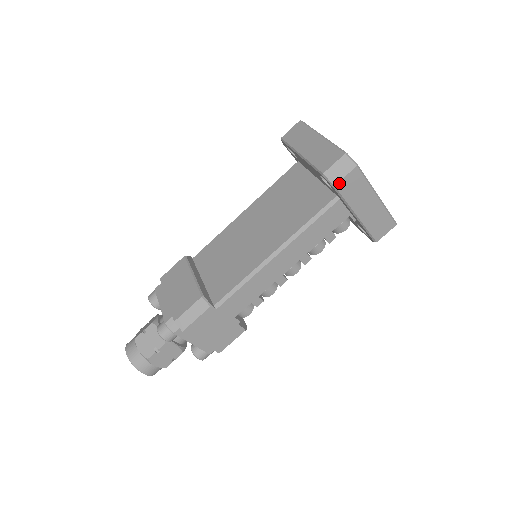
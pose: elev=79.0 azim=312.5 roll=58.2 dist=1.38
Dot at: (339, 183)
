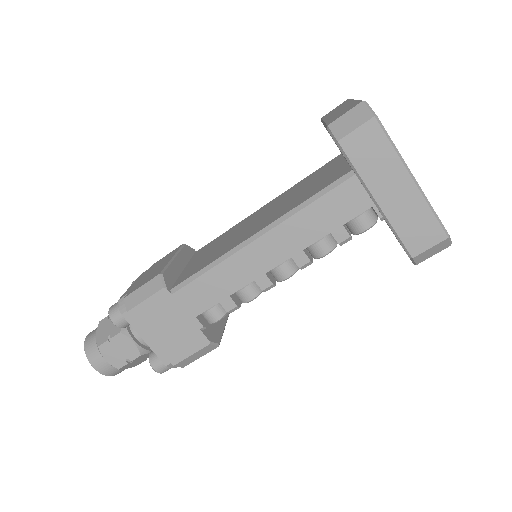
Dot at: (345, 138)
